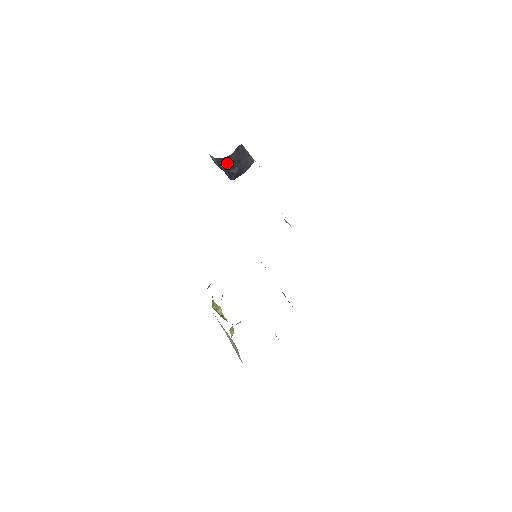
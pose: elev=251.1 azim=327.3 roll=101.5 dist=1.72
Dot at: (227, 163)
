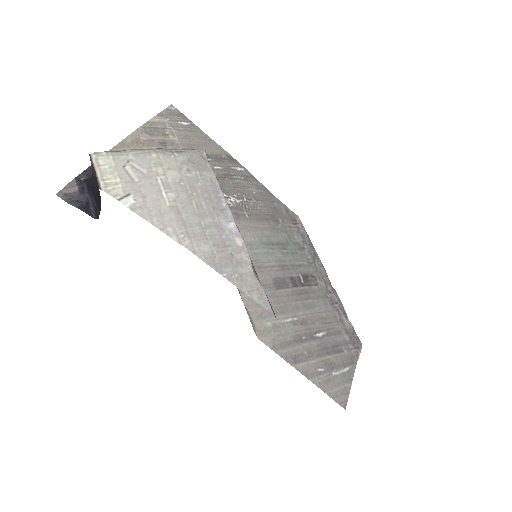
Dot at: (90, 188)
